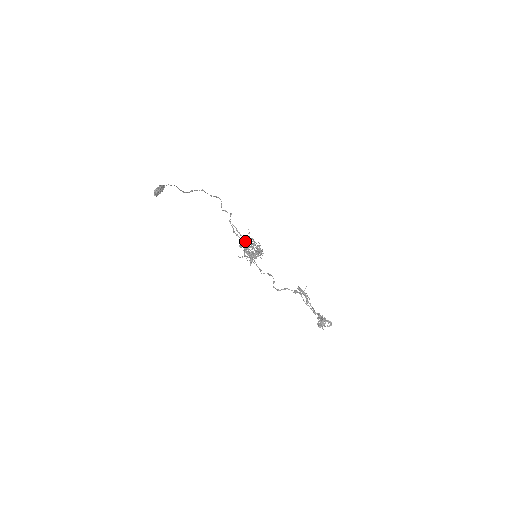
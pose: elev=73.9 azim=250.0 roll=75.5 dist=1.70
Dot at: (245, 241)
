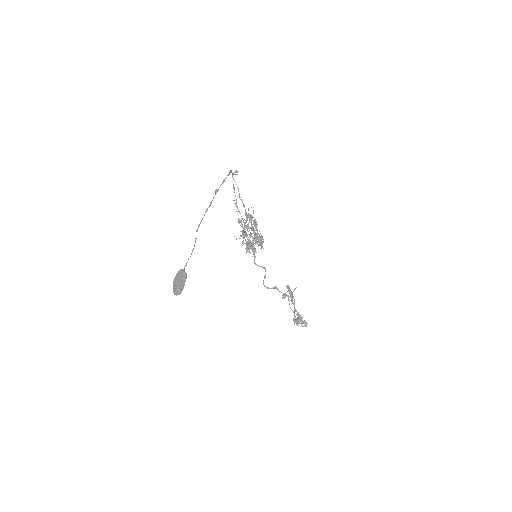
Dot at: (245, 214)
